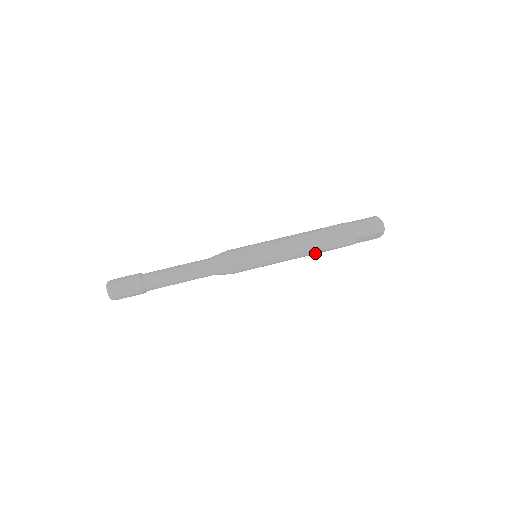
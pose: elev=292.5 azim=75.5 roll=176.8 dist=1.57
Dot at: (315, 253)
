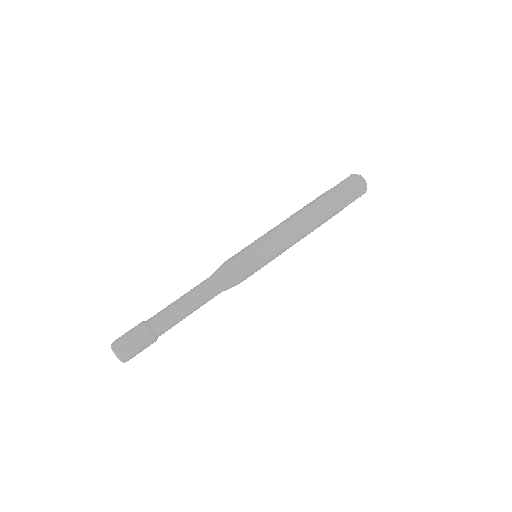
Dot at: (312, 229)
